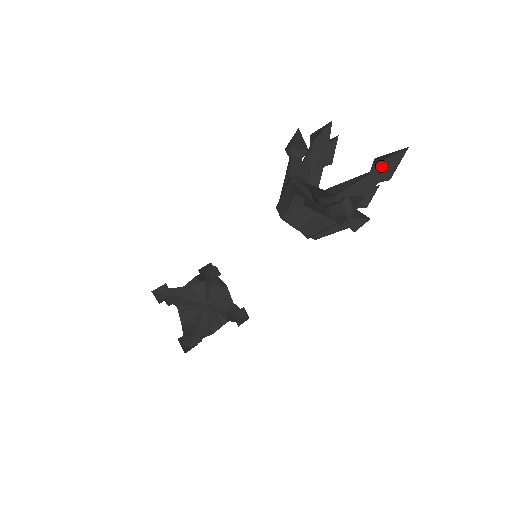
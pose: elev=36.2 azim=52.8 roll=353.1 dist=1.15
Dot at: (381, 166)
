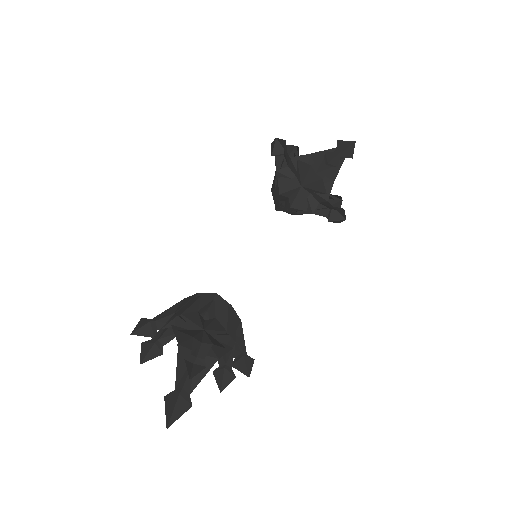
Dot at: (342, 155)
